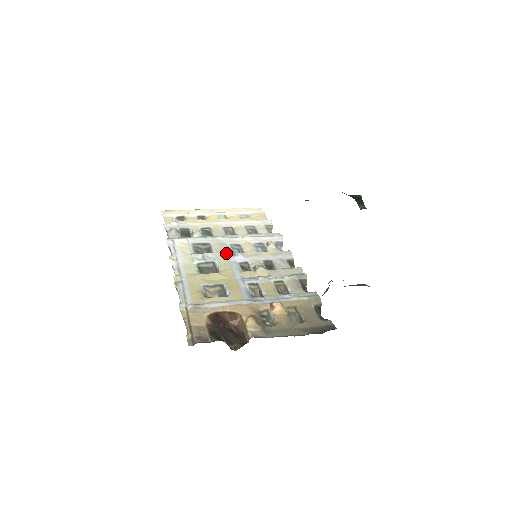
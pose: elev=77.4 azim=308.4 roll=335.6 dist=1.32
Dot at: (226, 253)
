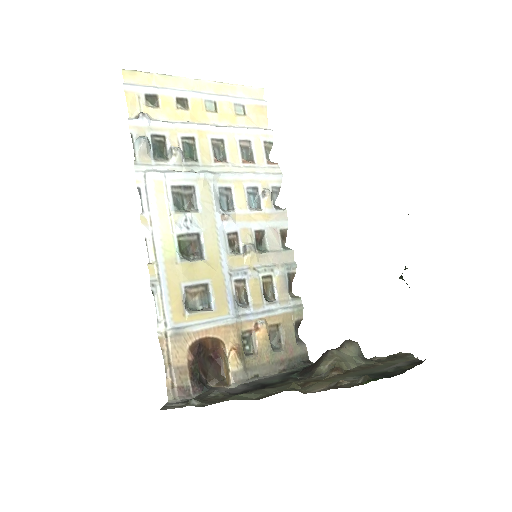
Dot at: (214, 212)
